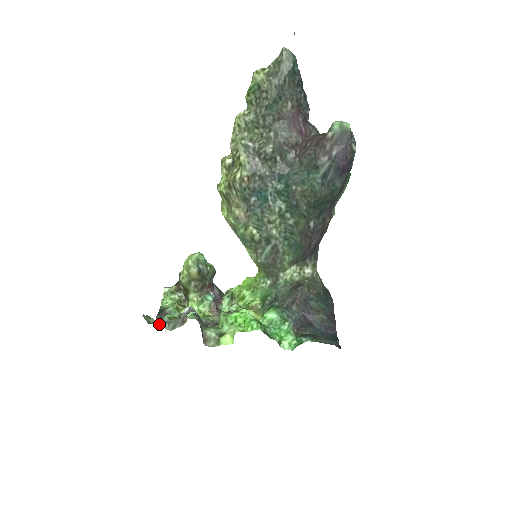
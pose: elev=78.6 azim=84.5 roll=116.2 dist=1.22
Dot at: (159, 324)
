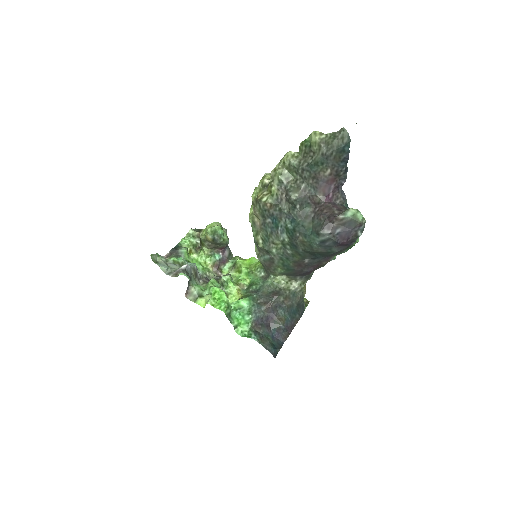
Dot at: (160, 266)
